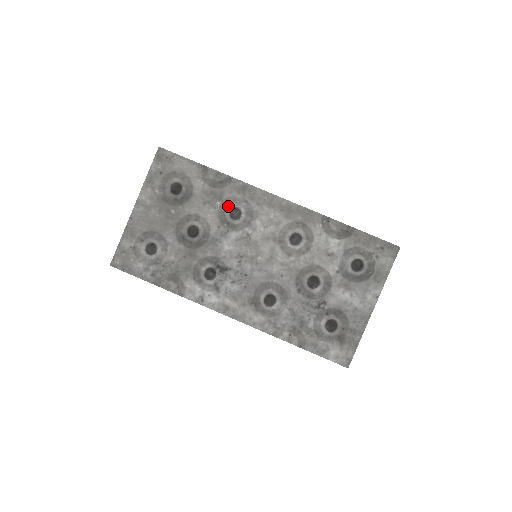
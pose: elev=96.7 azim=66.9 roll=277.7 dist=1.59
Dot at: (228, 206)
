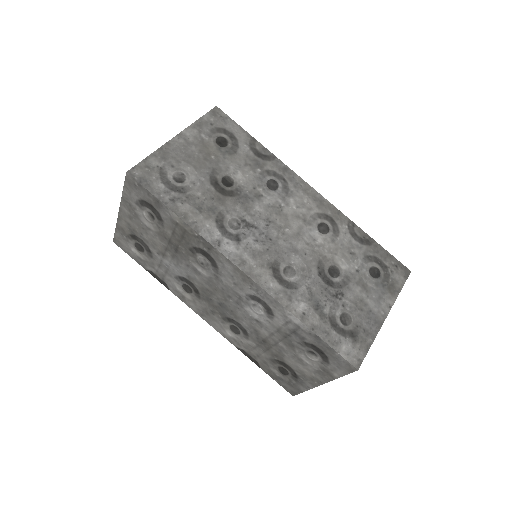
Dot at: (267, 176)
